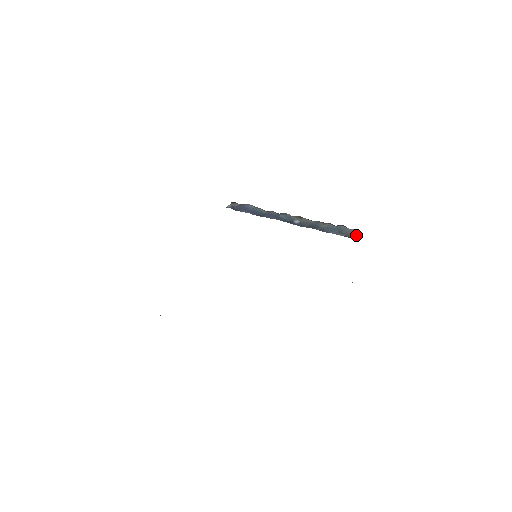
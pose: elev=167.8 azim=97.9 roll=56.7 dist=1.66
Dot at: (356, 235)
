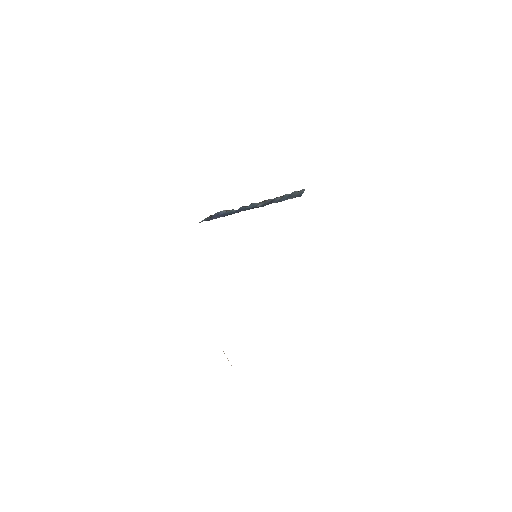
Dot at: (302, 193)
